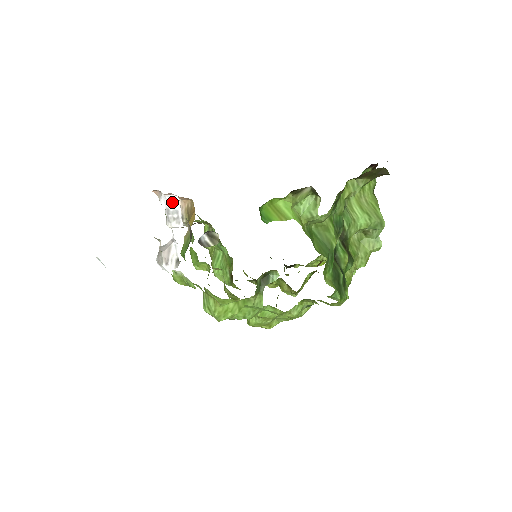
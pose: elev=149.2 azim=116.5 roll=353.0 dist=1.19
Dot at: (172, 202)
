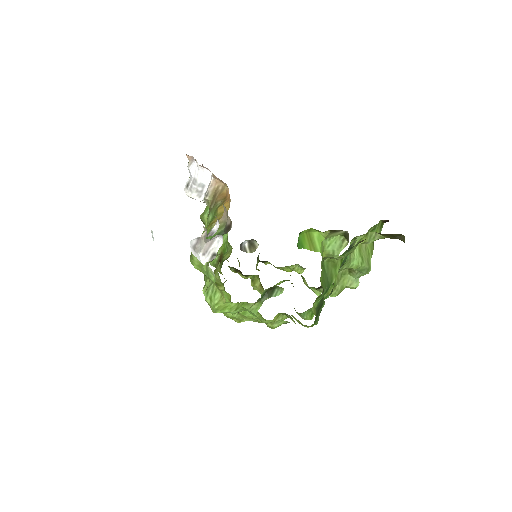
Dot at: (203, 175)
